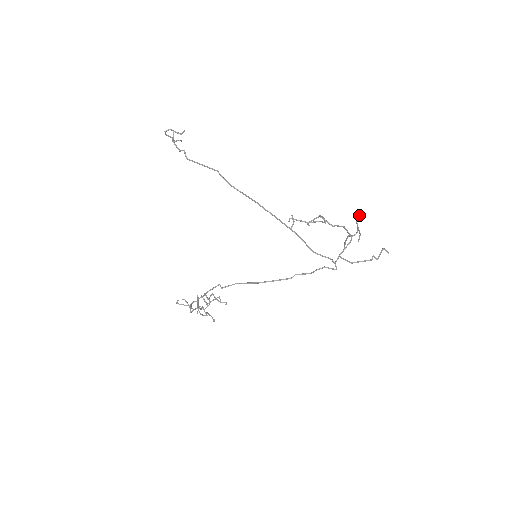
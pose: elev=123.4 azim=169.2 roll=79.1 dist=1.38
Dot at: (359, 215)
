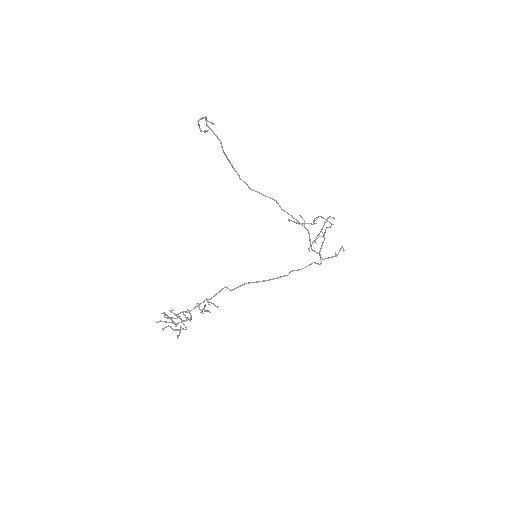
Dot at: (334, 218)
